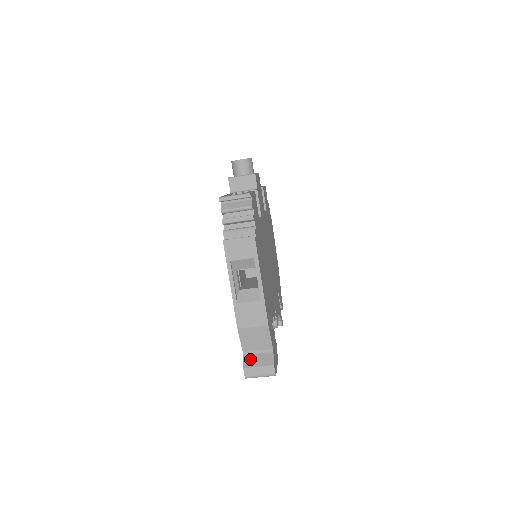
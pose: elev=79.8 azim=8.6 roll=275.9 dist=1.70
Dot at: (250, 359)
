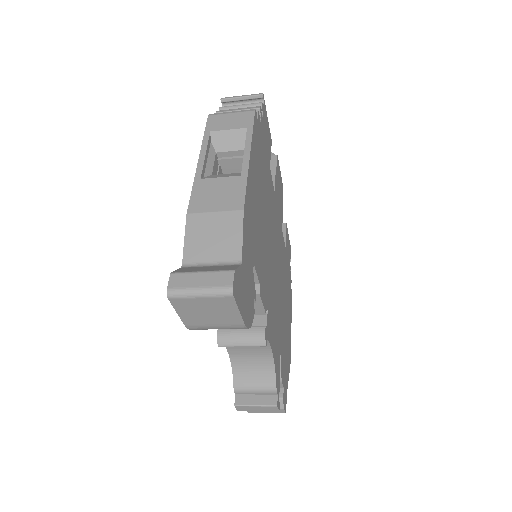
Dot at: (191, 268)
